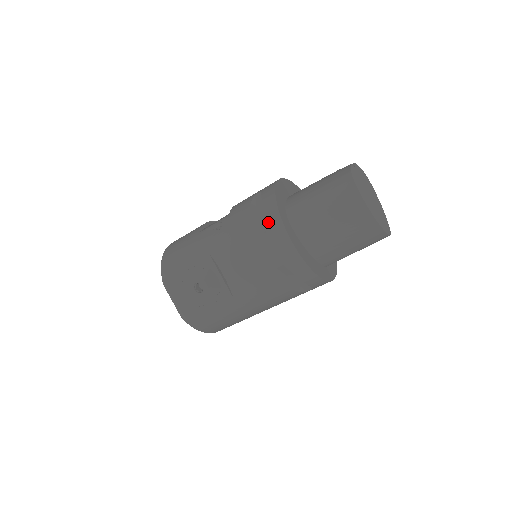
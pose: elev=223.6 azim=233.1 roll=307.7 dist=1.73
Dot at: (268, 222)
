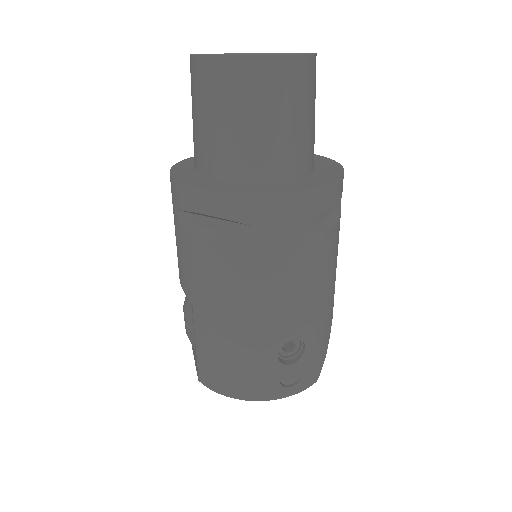
Dot at: occluded
